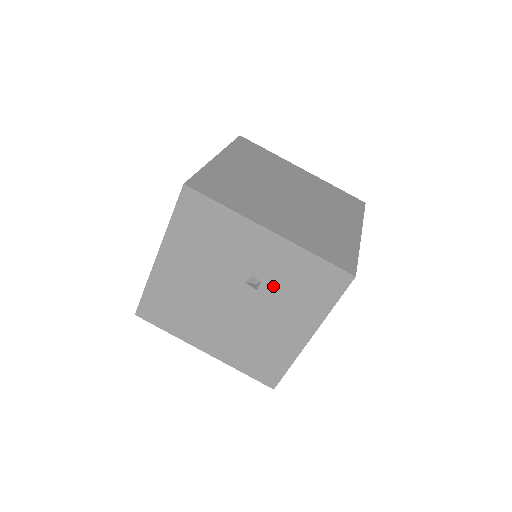
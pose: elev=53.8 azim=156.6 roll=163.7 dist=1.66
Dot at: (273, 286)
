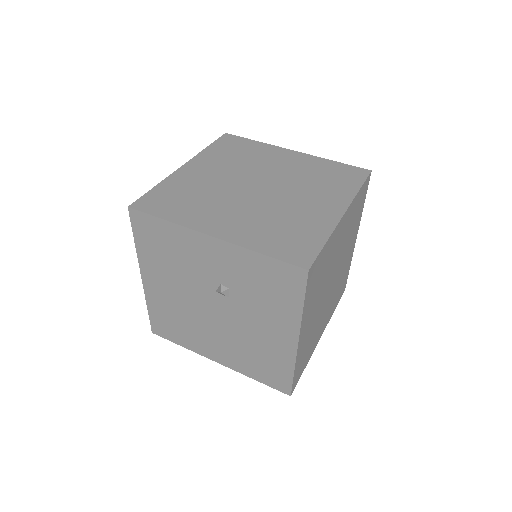
Dot at: (240, 292)
